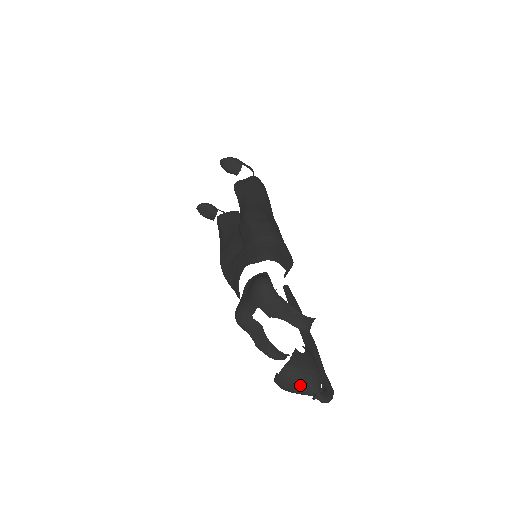
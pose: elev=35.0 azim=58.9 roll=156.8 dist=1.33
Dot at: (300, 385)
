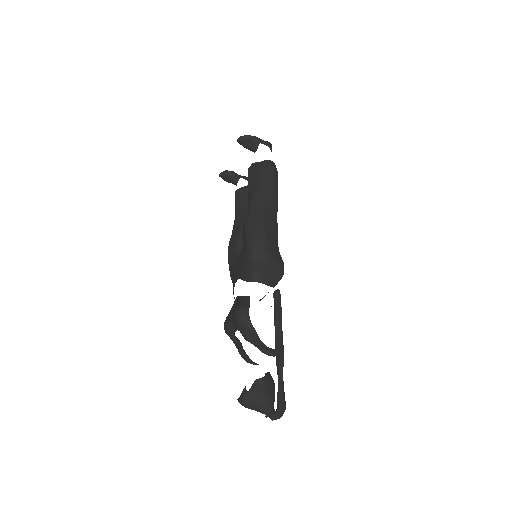
Dot at: (255, 409)
